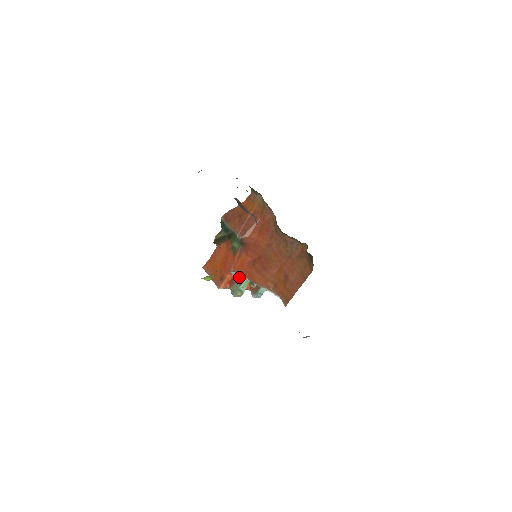
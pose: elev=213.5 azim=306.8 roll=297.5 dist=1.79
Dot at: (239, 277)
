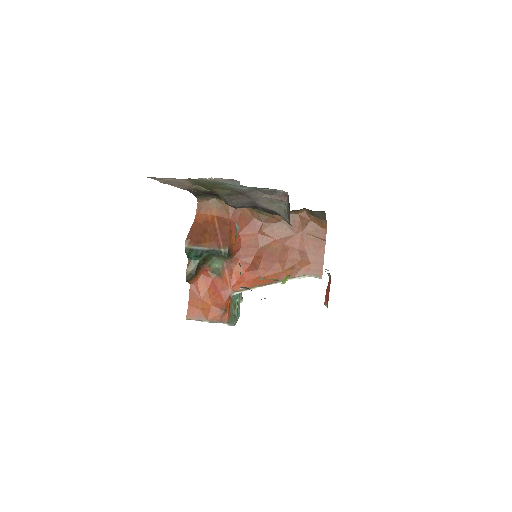
Dot at: (230, 301)
